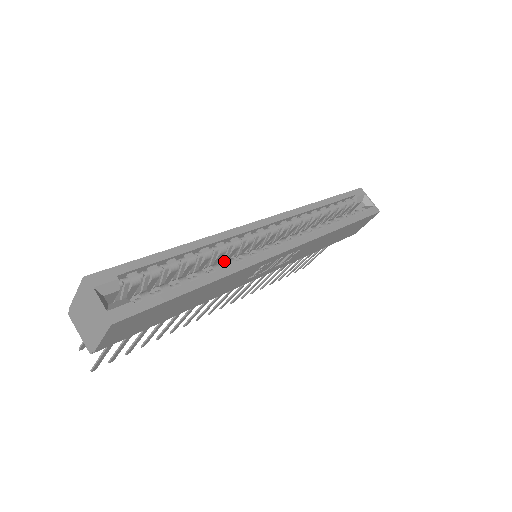
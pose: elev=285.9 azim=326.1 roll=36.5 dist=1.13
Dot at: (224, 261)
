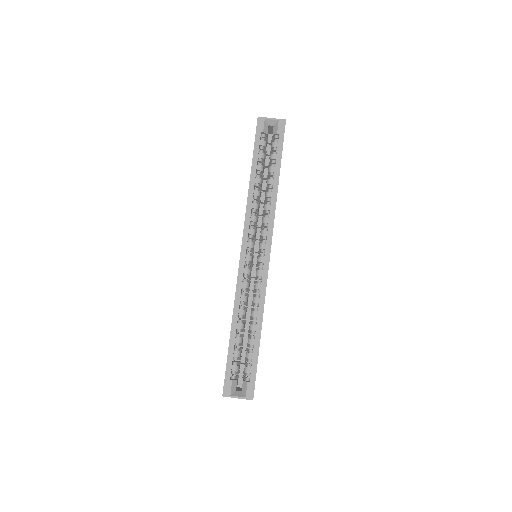
Dot at: occluded
